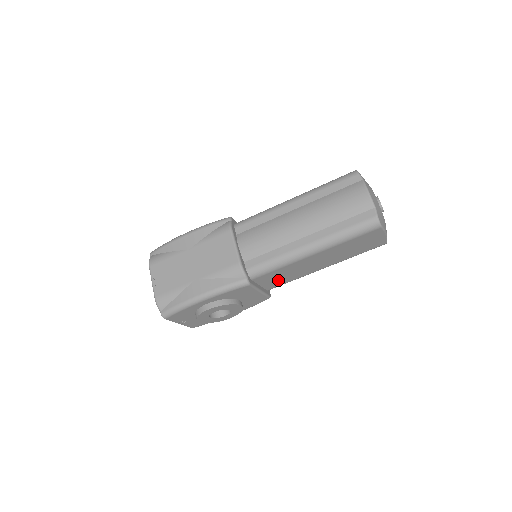
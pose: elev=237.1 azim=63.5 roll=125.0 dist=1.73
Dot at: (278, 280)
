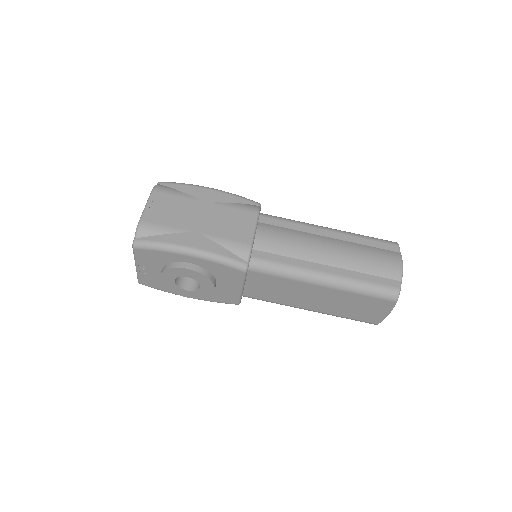
Dot at: (264, 291)
